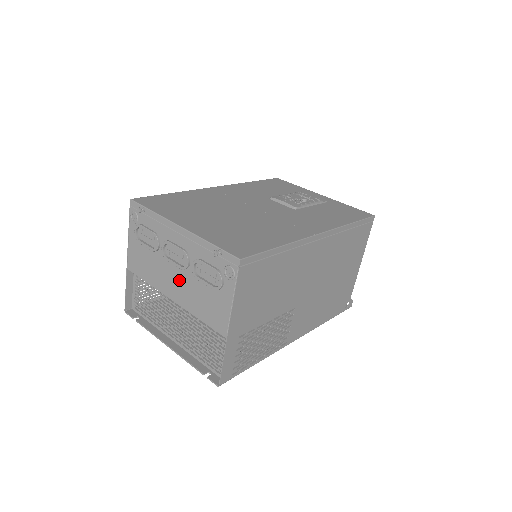
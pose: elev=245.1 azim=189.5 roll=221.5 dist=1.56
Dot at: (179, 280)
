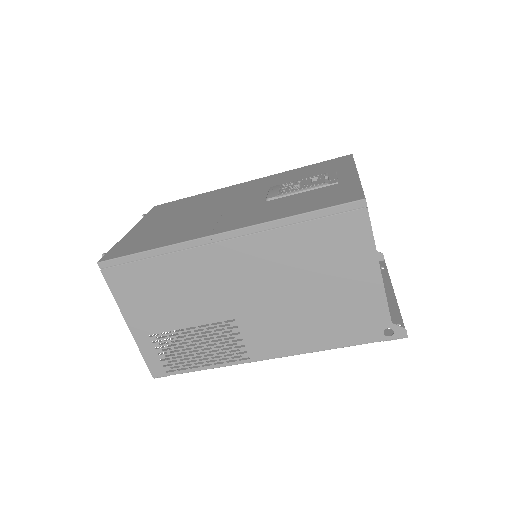
Dot at: occluded
